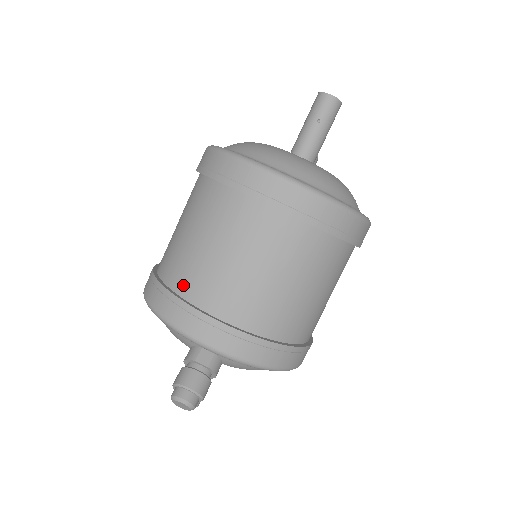
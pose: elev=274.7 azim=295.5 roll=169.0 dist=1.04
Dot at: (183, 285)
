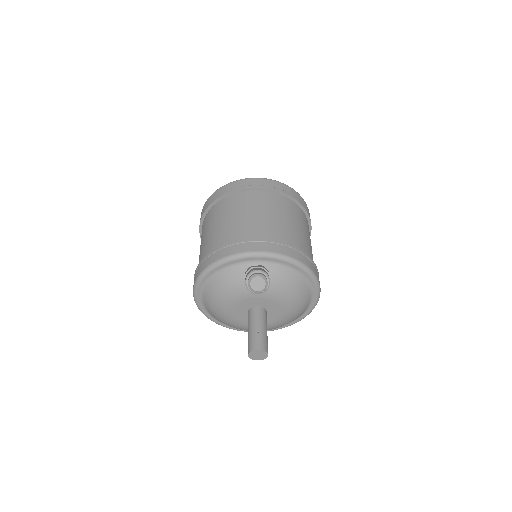
Dot at: (223, 242)
